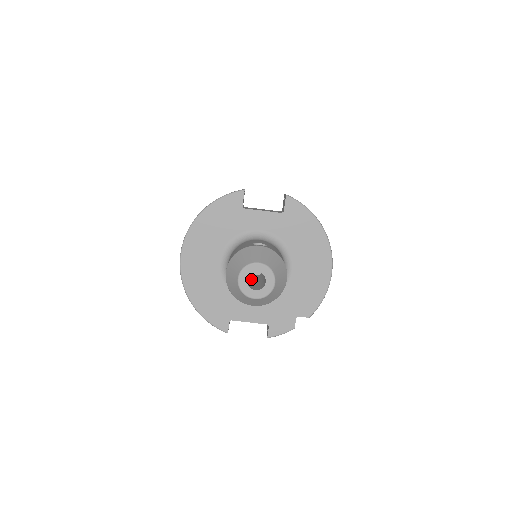
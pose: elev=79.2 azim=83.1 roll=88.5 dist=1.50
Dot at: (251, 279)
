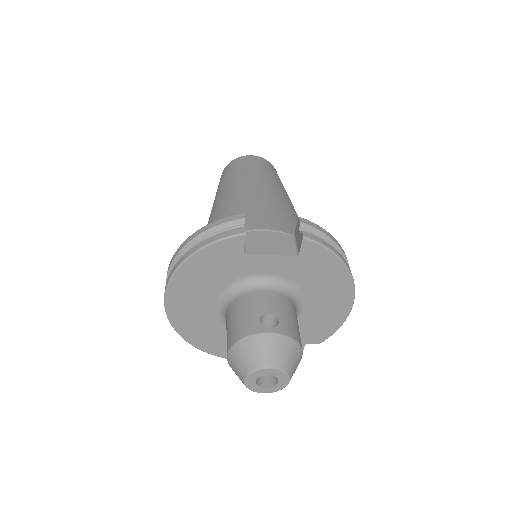
Dot at: occluded
